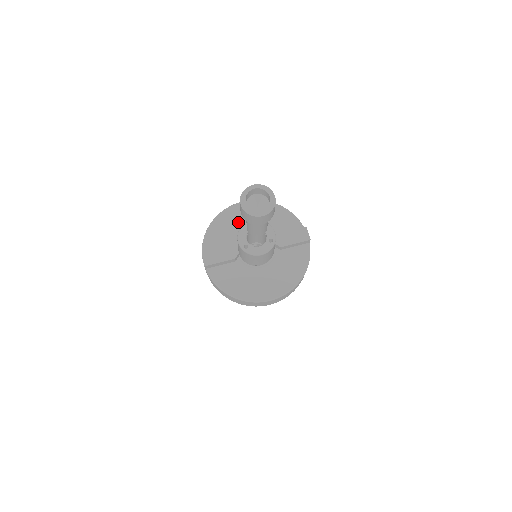
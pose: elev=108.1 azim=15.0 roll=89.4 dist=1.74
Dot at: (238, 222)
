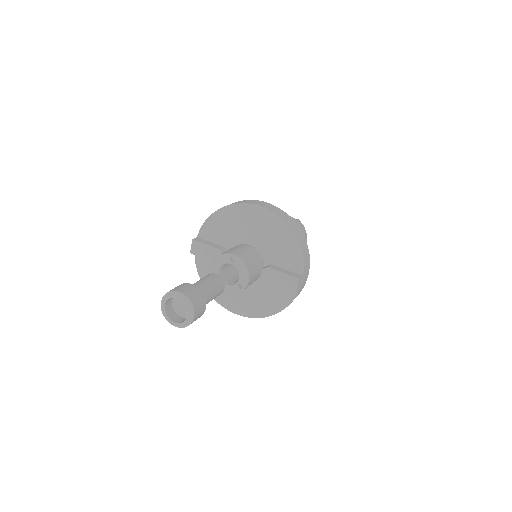
Dot at: (243, 226)
